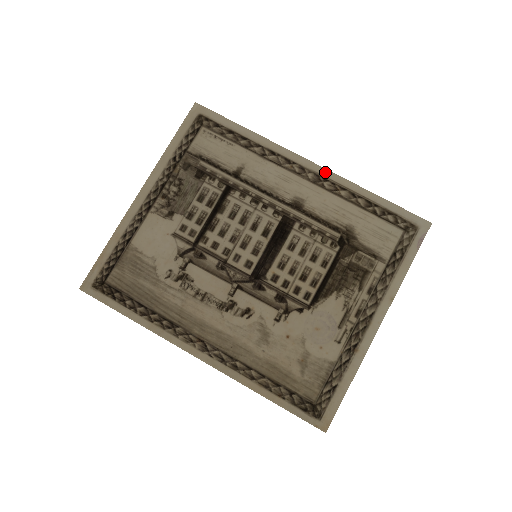
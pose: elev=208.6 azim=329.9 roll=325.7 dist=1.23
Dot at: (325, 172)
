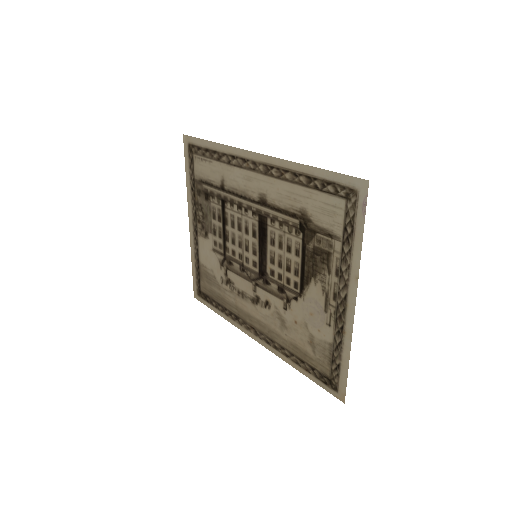
Dot at: (269, 159)
